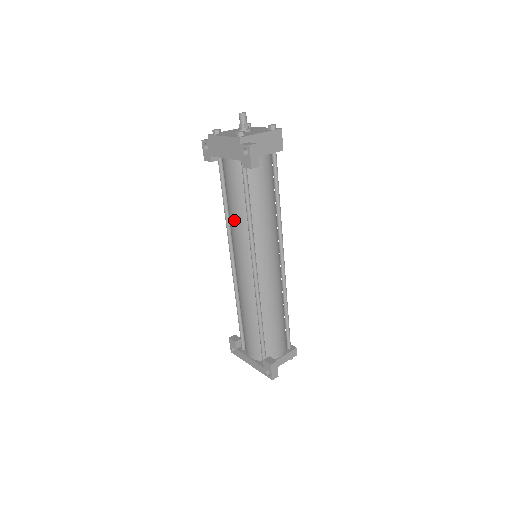
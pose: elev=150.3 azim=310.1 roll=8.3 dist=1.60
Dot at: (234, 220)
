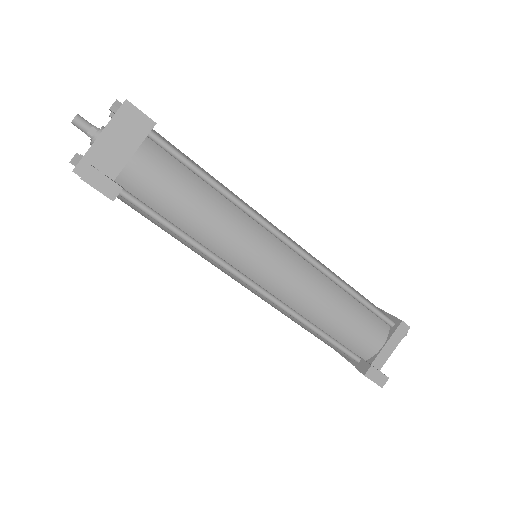
Dot at: occluded
